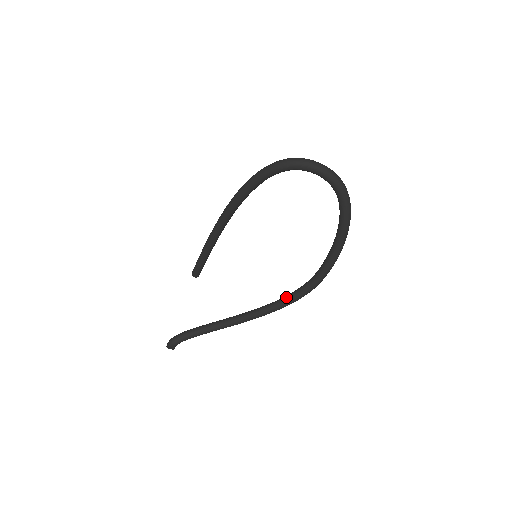
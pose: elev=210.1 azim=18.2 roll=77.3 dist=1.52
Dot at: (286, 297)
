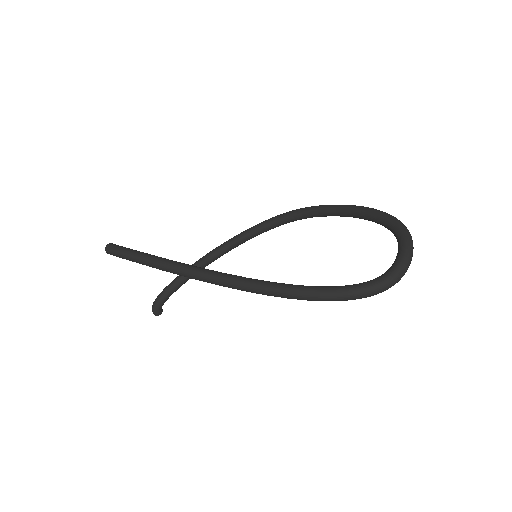
Dot at: (266, 230)
